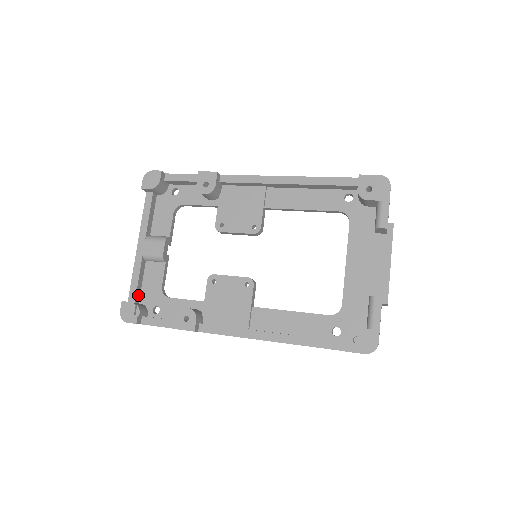
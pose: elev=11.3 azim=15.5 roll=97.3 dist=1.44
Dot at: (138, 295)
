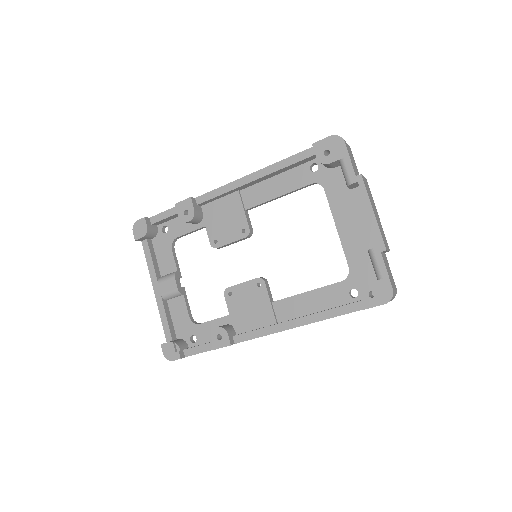
Dot at: (173, 333)
